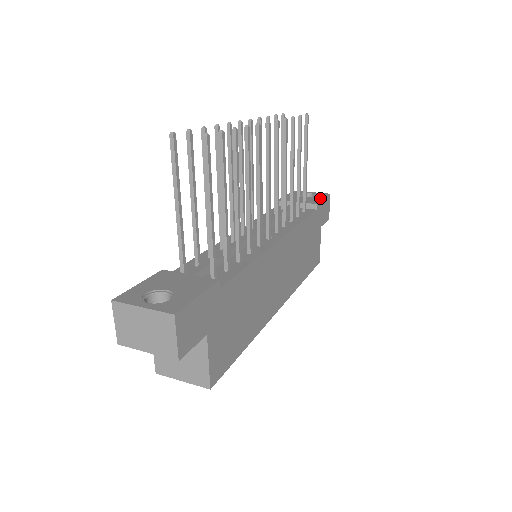
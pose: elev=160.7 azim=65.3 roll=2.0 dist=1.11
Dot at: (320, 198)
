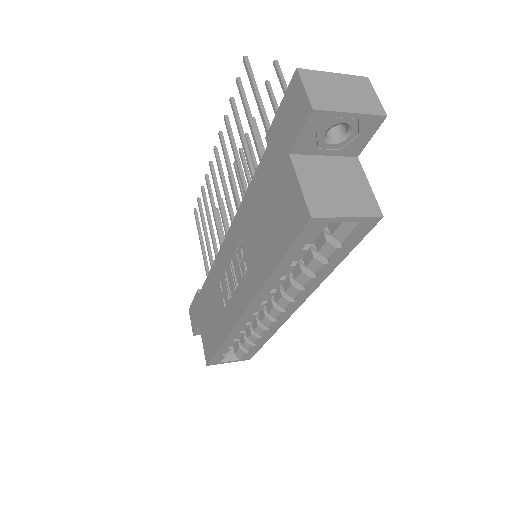
Dot at: occluded
